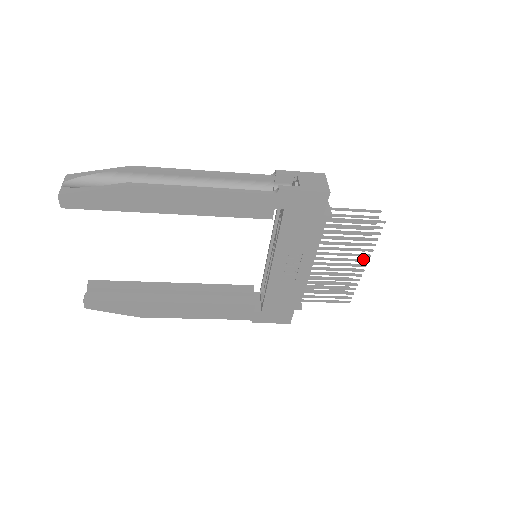
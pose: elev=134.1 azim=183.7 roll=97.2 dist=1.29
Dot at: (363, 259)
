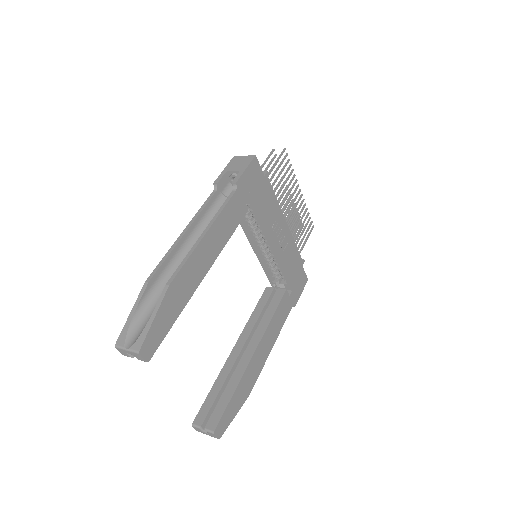
Dot at: (296, 187)
